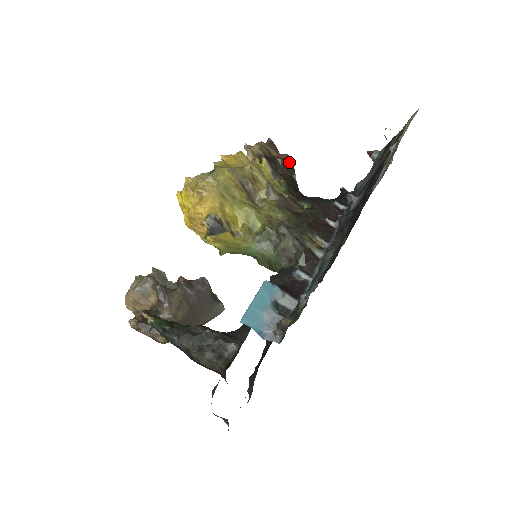
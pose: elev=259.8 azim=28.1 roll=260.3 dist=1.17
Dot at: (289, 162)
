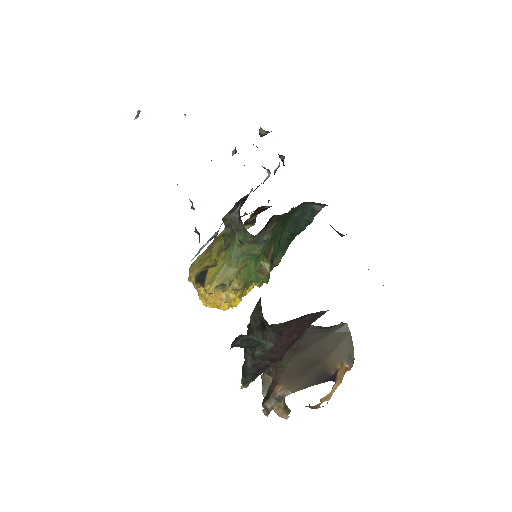
Dot at: (257, 209)
